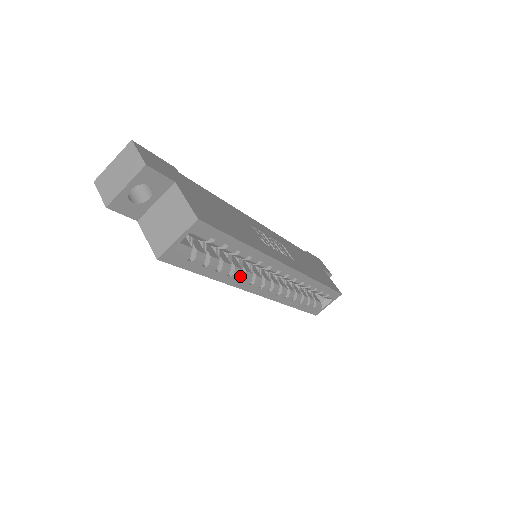
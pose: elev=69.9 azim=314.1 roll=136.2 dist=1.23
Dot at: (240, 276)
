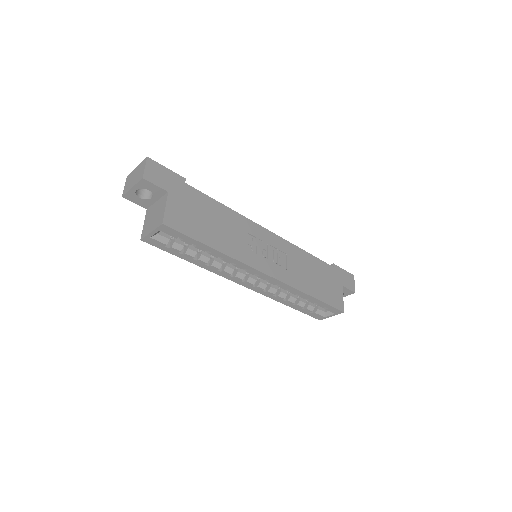
Dot at: (218, 268)
